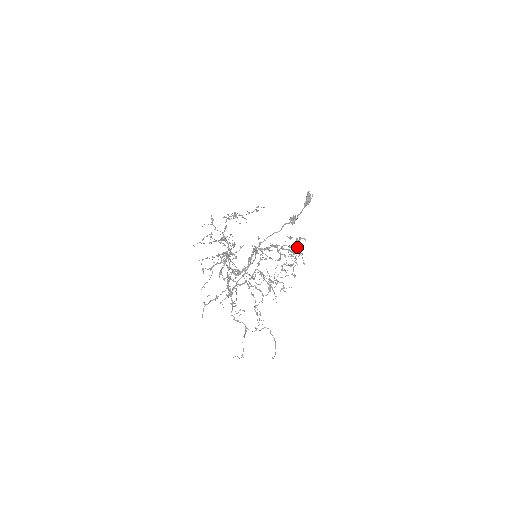
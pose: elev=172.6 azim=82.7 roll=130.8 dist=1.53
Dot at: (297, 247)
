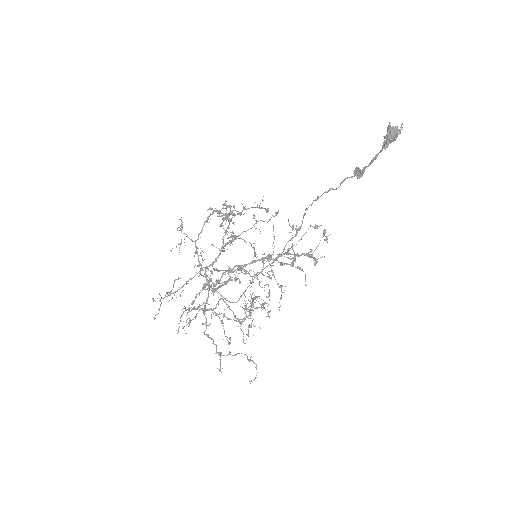
Dot at: (316, 247)
